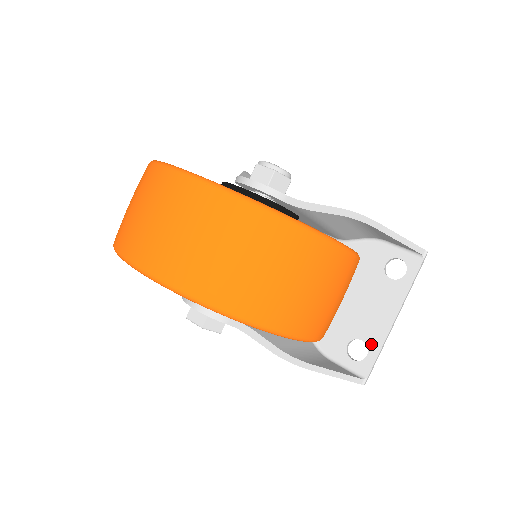
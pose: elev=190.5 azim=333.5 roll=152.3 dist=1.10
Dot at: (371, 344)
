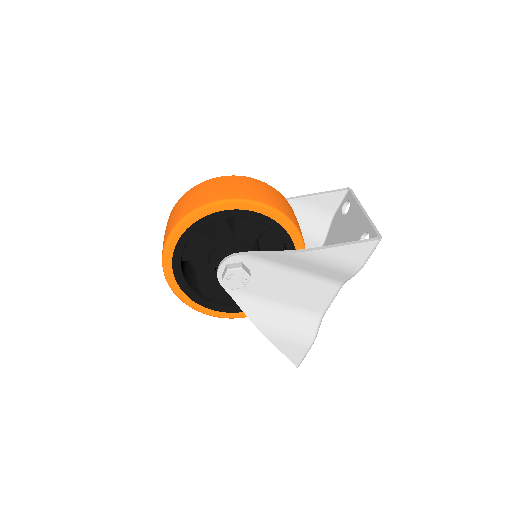
Dot at: (365, 229)
